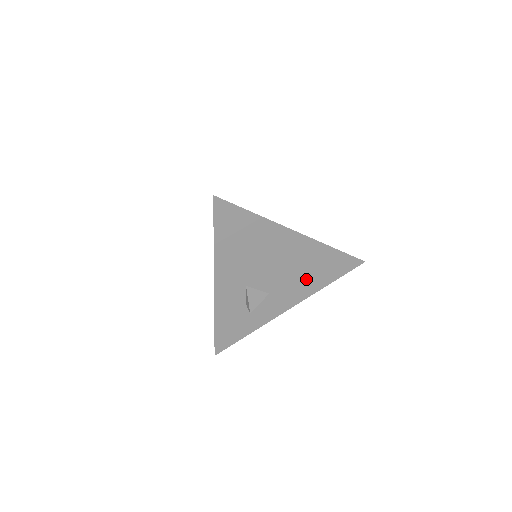
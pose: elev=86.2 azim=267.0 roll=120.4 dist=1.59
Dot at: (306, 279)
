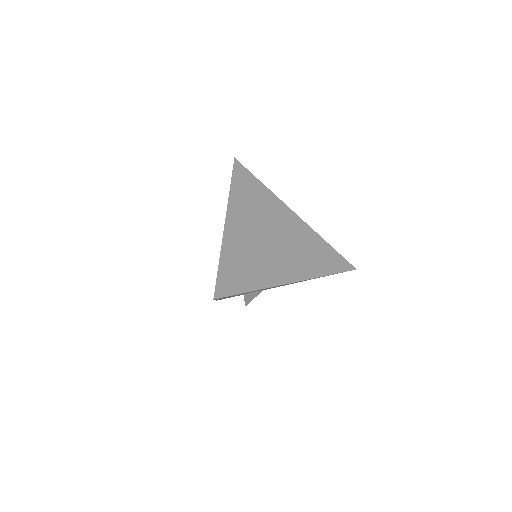
Dot at: occluded
